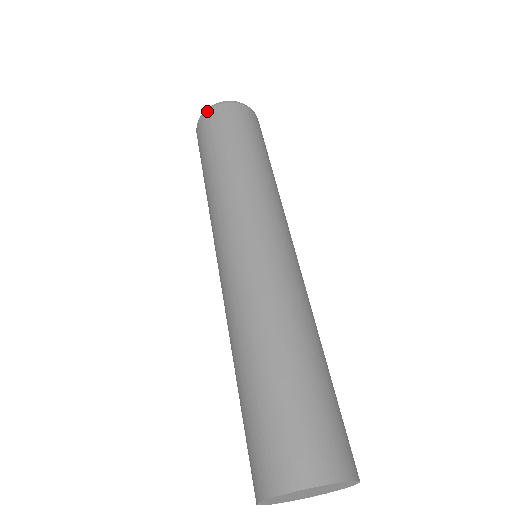
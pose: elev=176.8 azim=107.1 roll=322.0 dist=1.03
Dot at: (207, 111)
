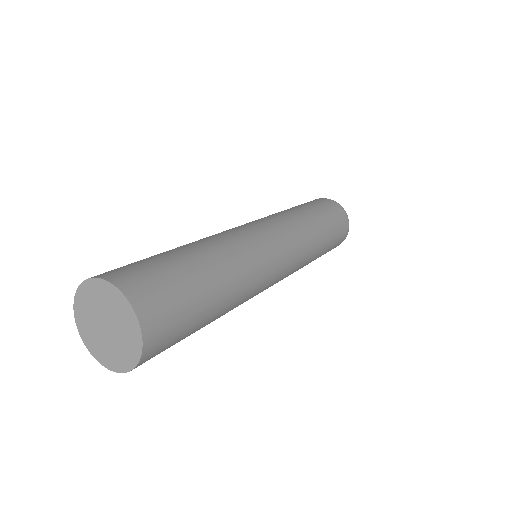
Dot at: occluded
